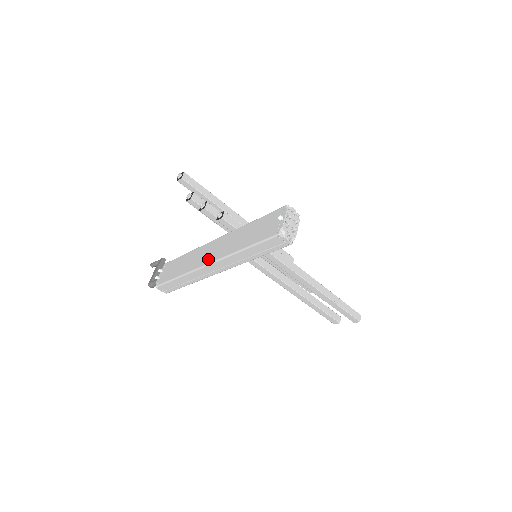
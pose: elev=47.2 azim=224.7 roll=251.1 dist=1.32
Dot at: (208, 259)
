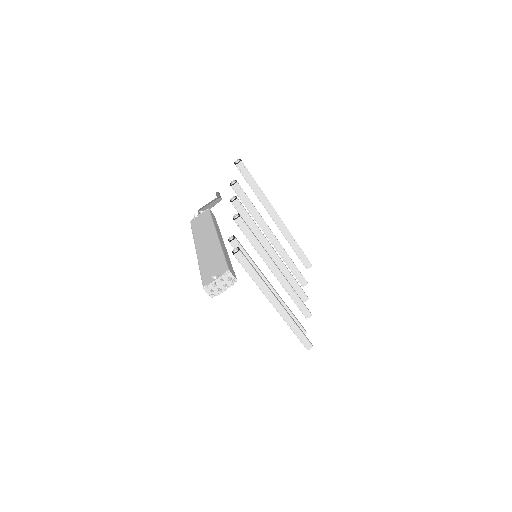
Dot at: (199, 245)
